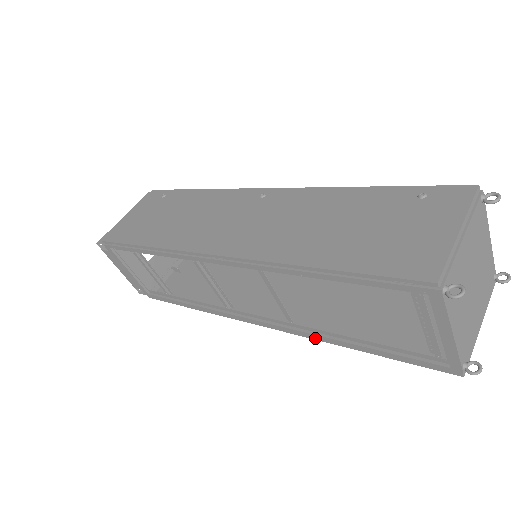
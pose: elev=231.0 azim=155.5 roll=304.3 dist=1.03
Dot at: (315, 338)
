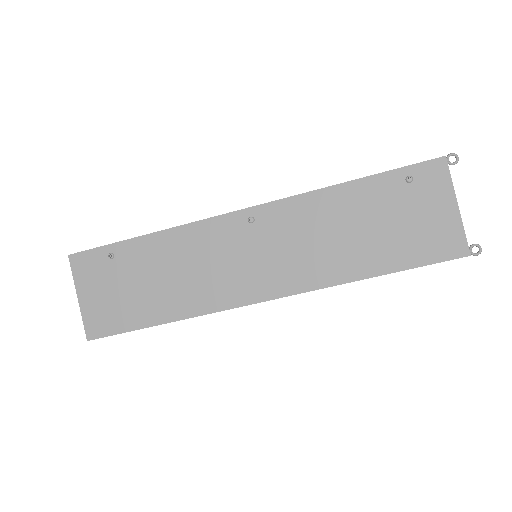
Dot at: occluded
